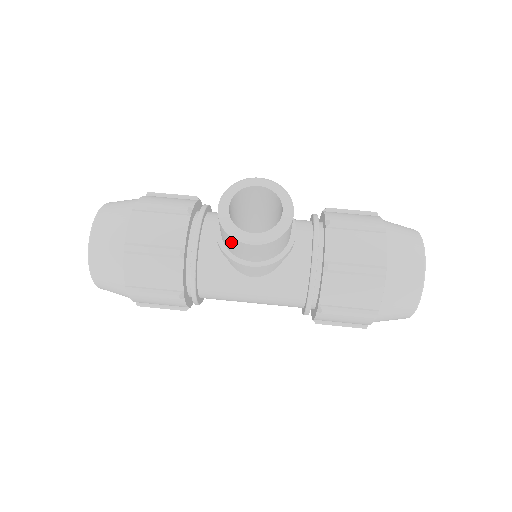
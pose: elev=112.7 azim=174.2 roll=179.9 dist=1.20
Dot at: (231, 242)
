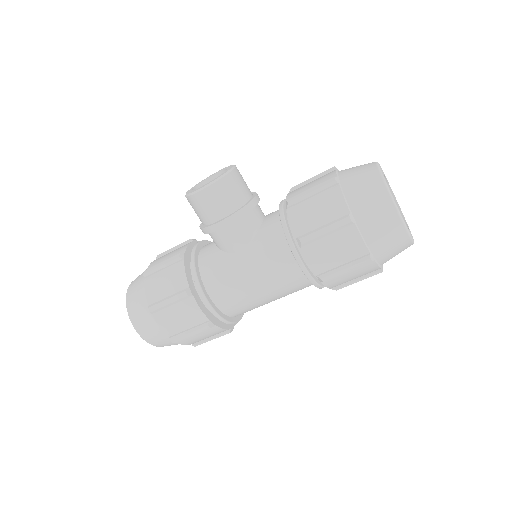
Dot at: (195, 205)
